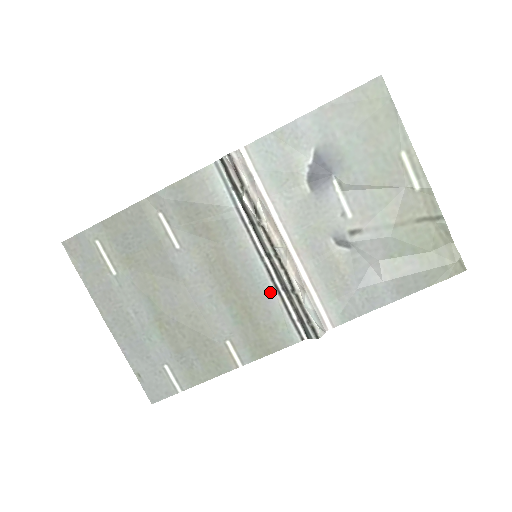
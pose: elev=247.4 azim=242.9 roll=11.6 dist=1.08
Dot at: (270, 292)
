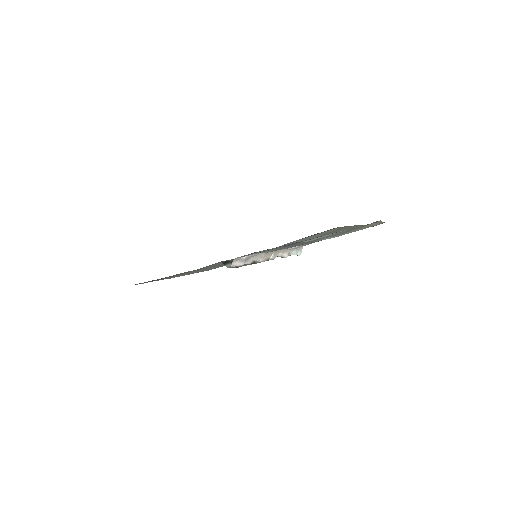
Dot at: occluded
